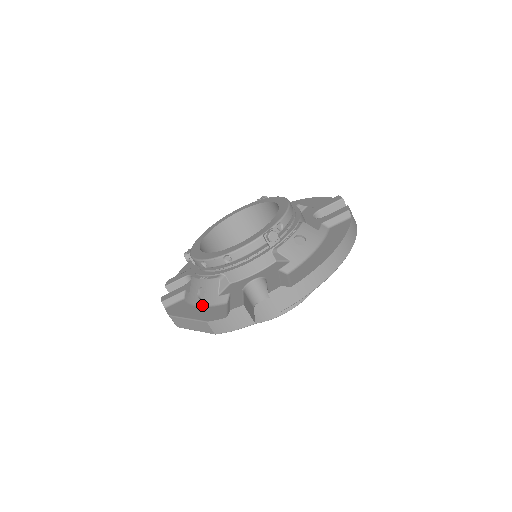
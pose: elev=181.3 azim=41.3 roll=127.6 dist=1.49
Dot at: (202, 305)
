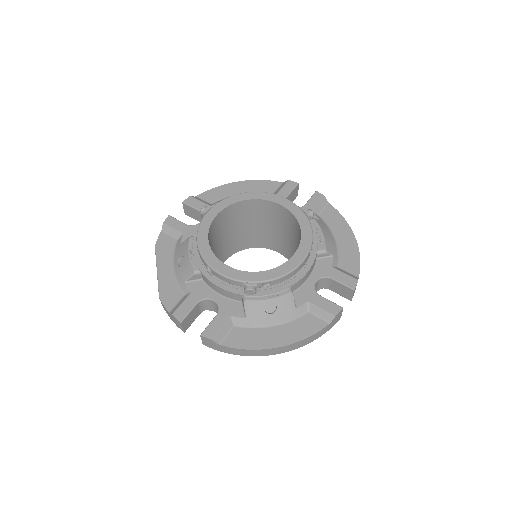
Dot at: (175, 270)
